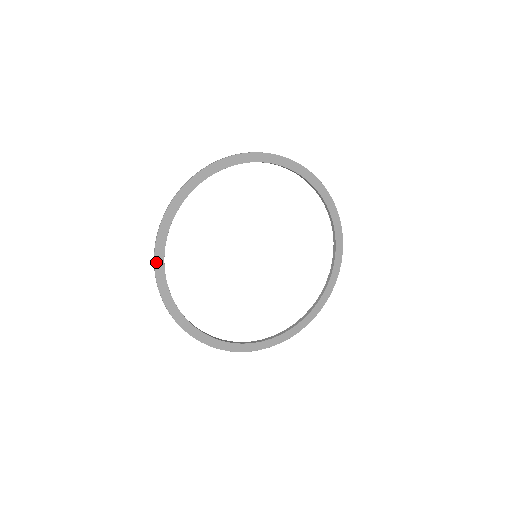
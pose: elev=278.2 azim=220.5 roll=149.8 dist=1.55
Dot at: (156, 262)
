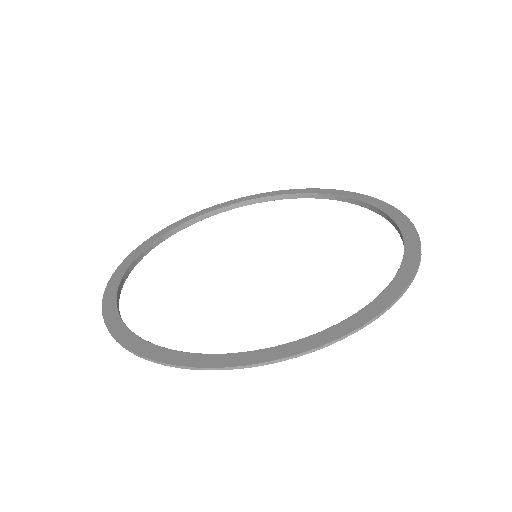
Dot at: (124, 262)
